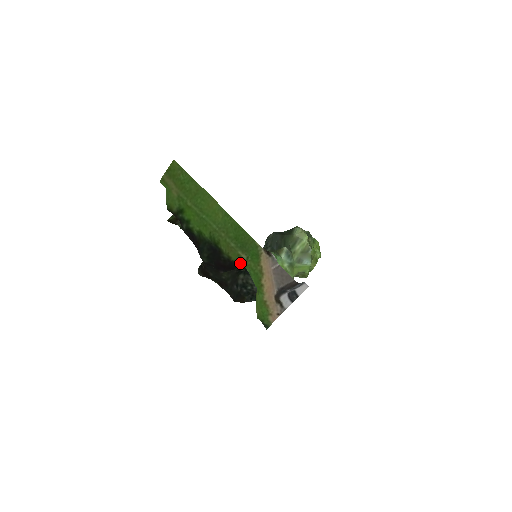
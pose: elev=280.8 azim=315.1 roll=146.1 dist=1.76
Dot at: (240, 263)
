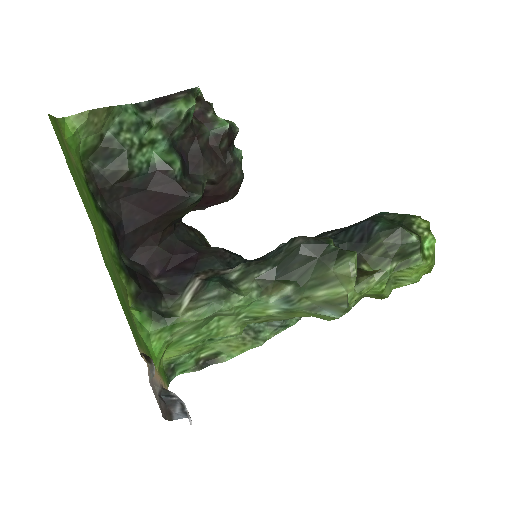
Dot at: (144, 313)
